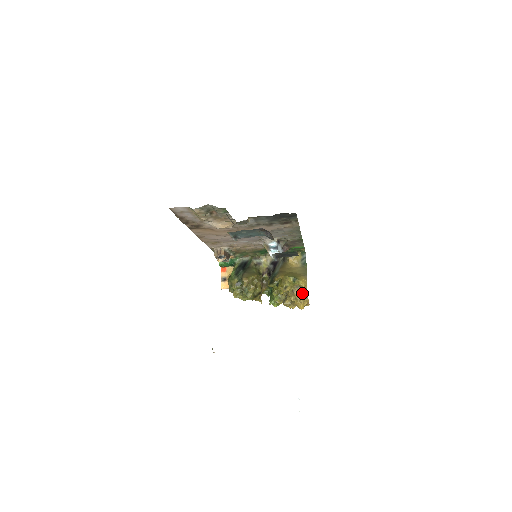
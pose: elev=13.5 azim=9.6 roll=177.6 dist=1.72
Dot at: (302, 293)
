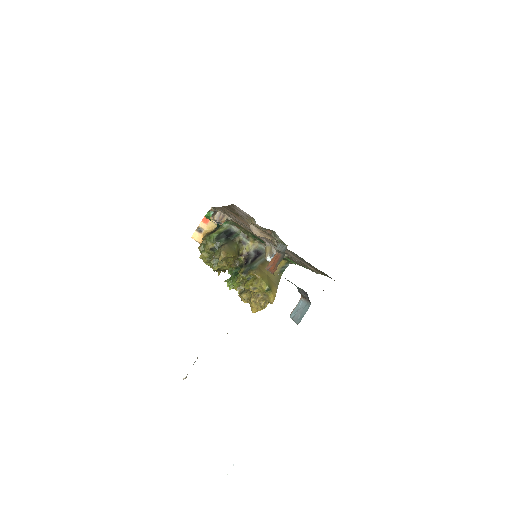
Dot at: (264, 301)
